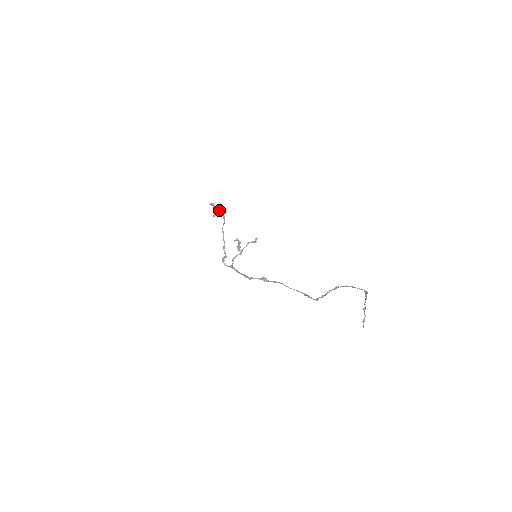
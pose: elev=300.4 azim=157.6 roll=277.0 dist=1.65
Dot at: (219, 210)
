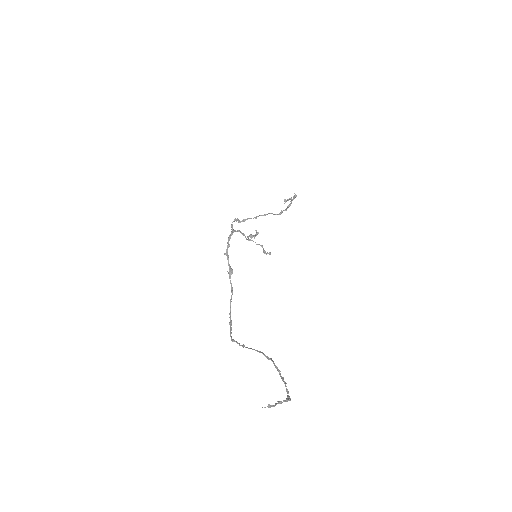
Dot at: (288, 206)
